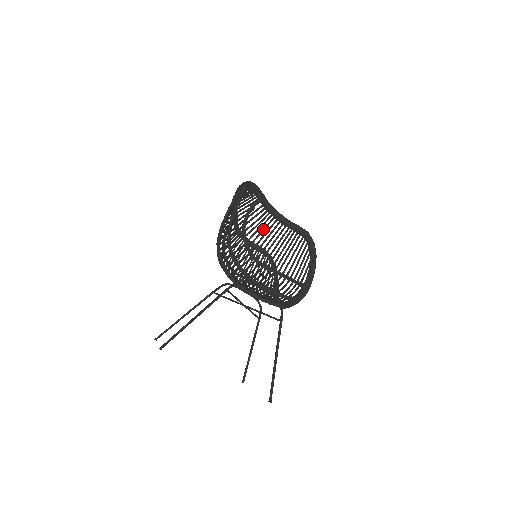
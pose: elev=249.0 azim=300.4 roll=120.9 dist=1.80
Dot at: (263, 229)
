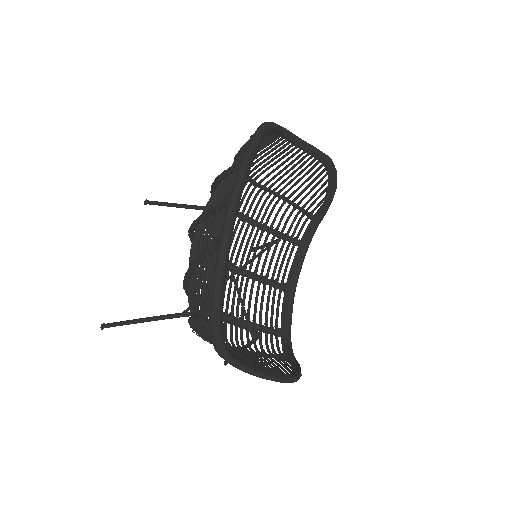
Dot at: occluded
